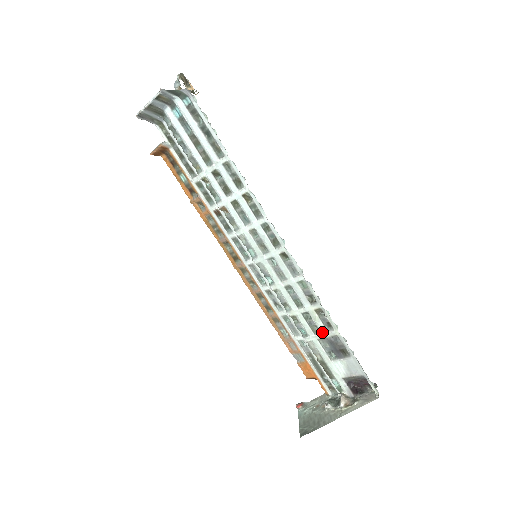
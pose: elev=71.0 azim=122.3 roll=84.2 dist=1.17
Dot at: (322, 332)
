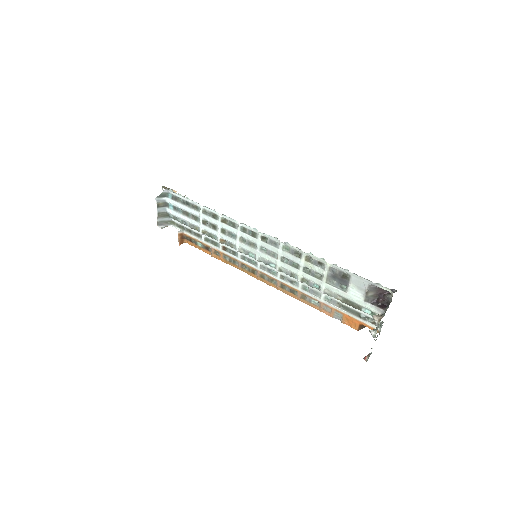
Dot at: (322, 273)
